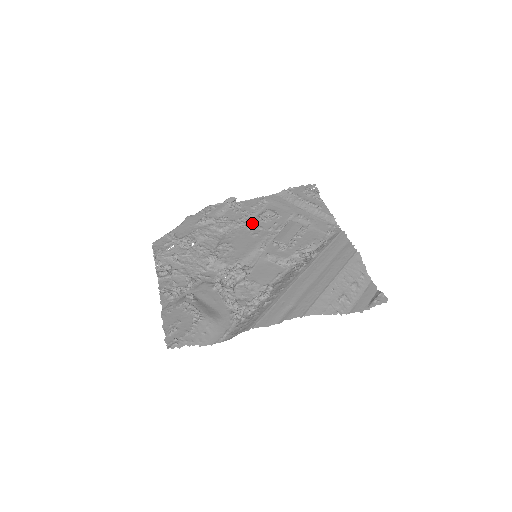
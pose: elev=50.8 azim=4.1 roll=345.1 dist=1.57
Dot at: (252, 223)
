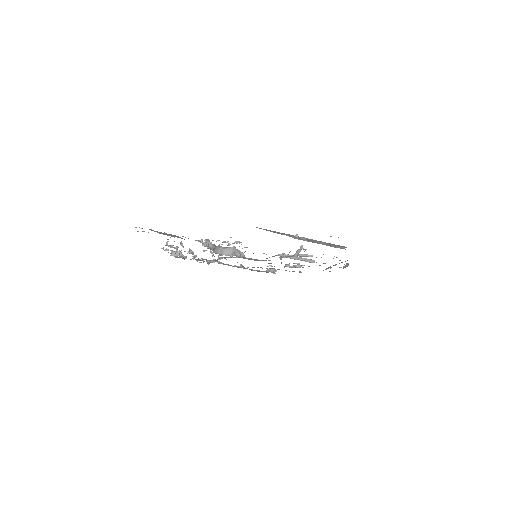
Dot at: occluded
